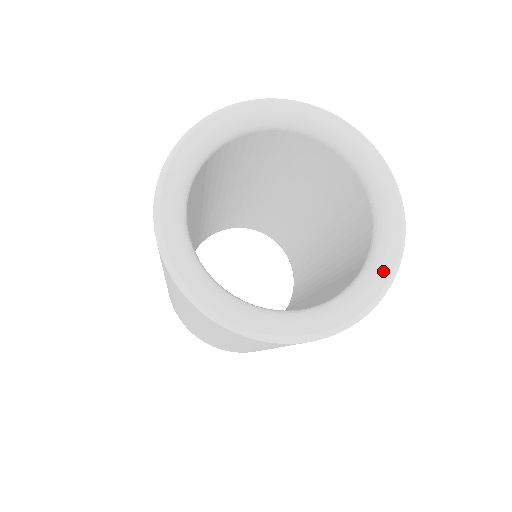
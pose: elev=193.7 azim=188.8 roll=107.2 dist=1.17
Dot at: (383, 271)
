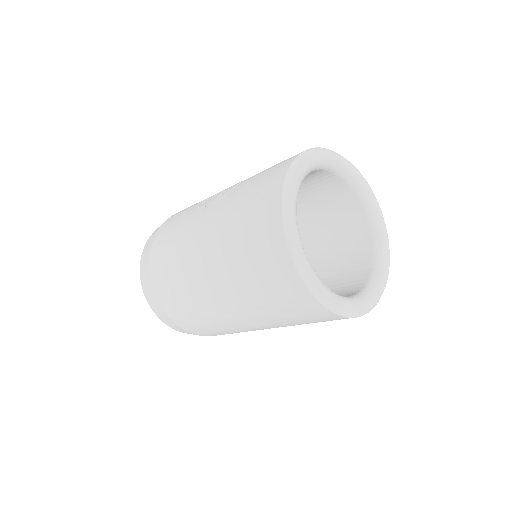
Dot at: (370, 301)
